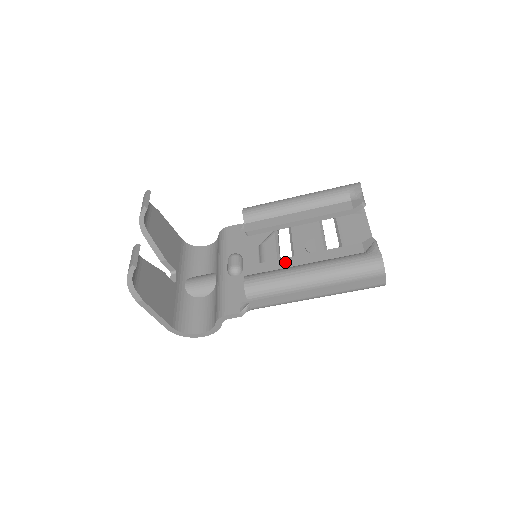
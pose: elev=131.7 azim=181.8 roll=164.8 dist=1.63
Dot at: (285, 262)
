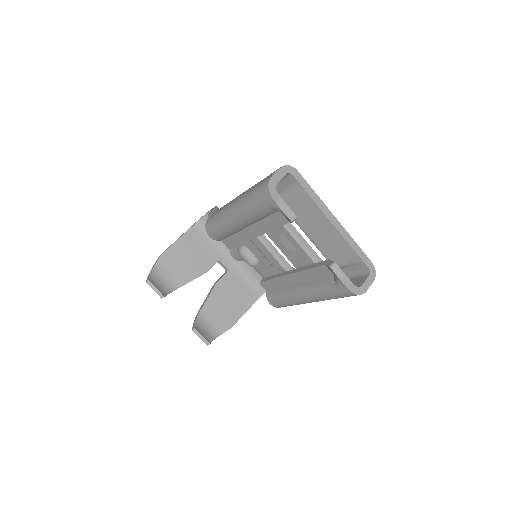
Dot at: (282, 281)
